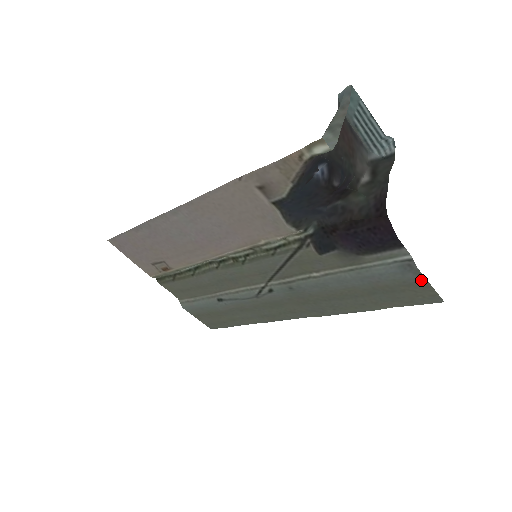
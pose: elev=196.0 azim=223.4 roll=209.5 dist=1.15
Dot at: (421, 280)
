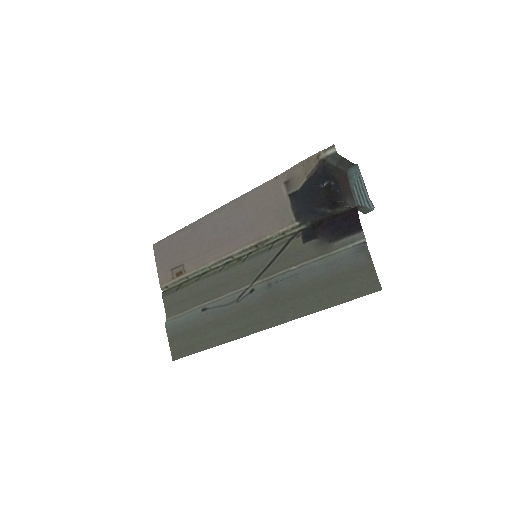
Dot at: (369, 263)
